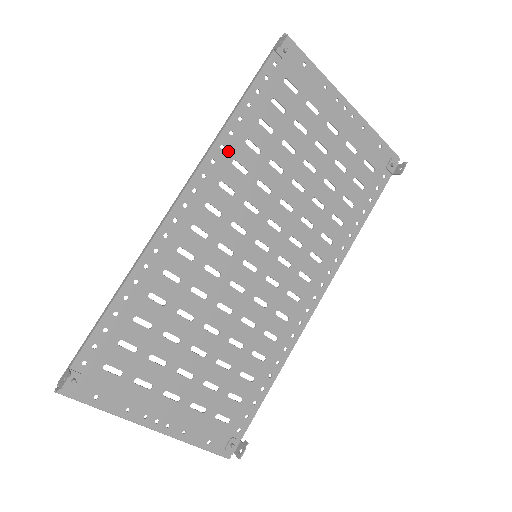
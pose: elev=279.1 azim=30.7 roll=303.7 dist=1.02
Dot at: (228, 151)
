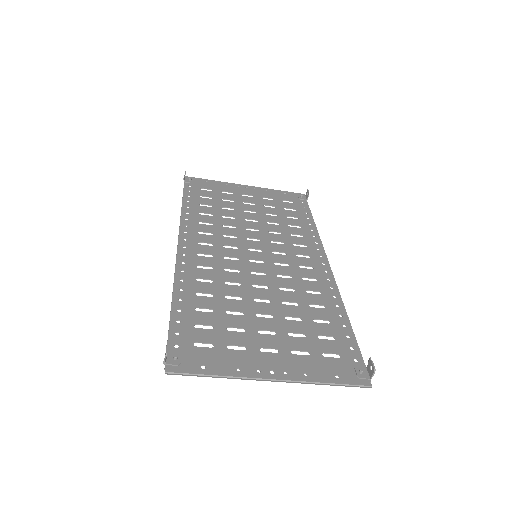
Dot at: (192, 220)
